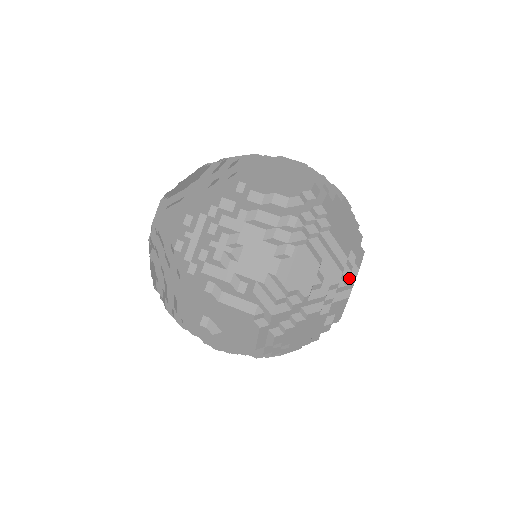
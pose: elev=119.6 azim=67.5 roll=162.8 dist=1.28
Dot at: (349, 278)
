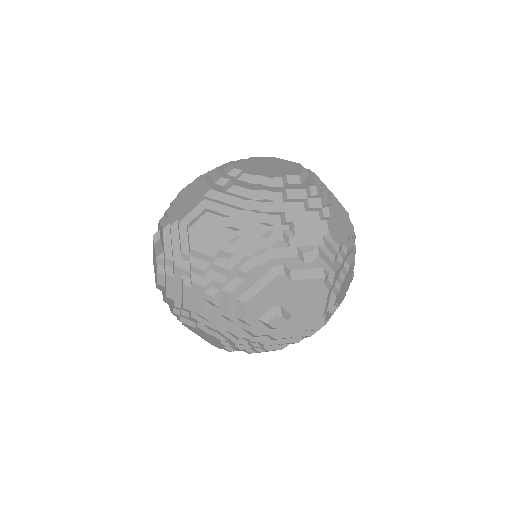
Dot at: occluded
